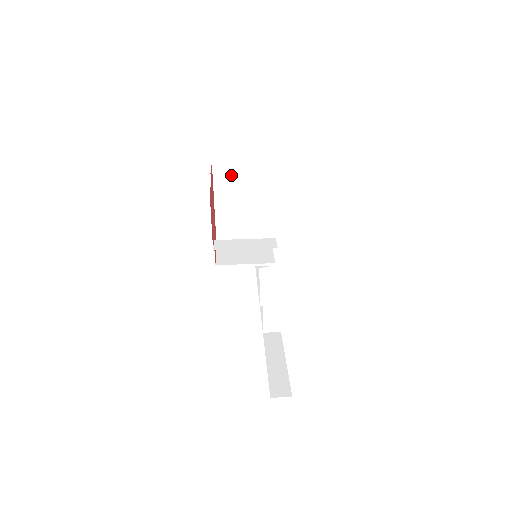
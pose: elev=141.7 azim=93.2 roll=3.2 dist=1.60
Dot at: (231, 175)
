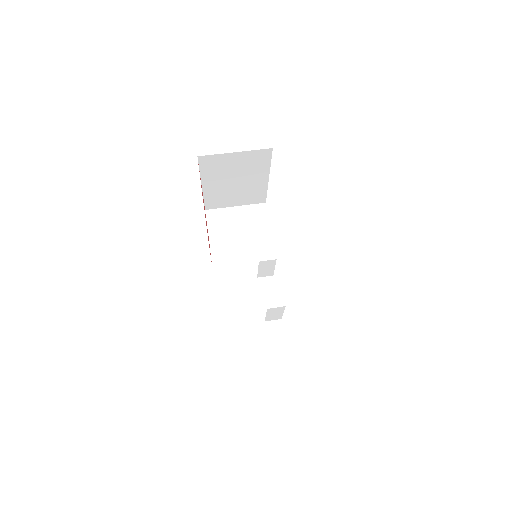
Dot at: (222, 163)
